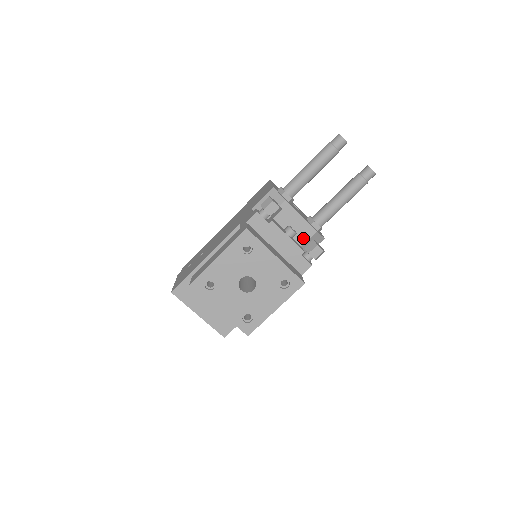
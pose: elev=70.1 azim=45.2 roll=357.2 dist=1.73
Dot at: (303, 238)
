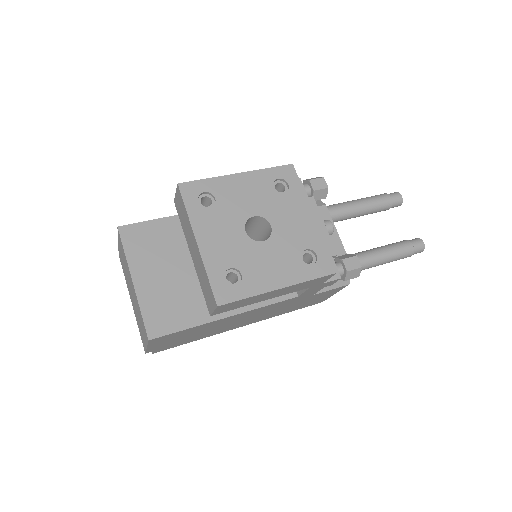
Dot at: occluded
